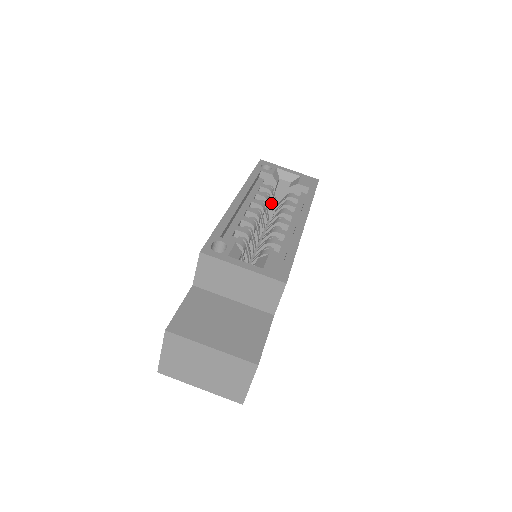
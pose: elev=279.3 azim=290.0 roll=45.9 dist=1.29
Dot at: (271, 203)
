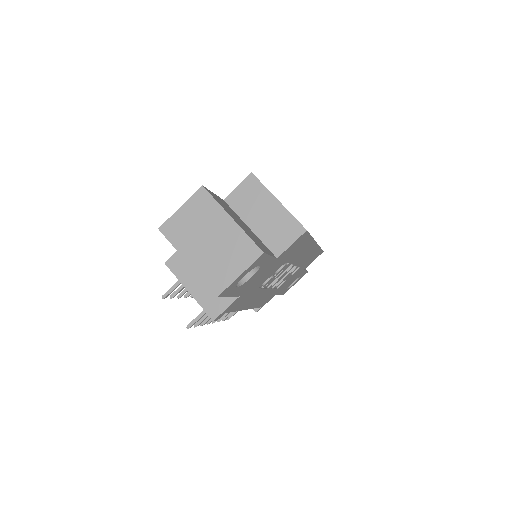
Dot at: occluded
